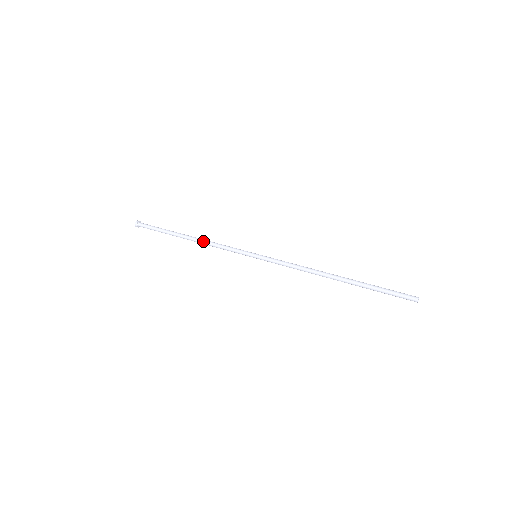
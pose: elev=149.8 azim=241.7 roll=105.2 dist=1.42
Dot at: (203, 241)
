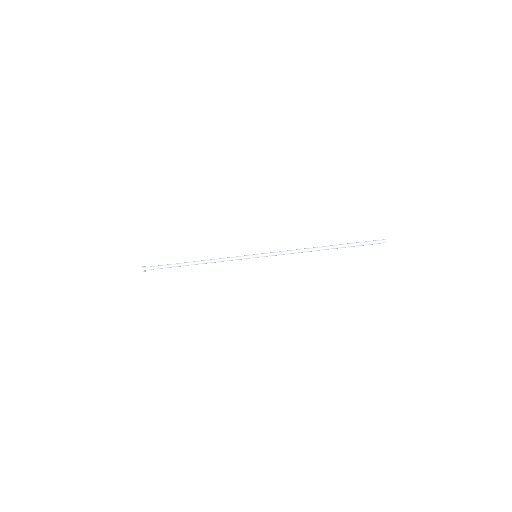
Dot at: (208, 260)
